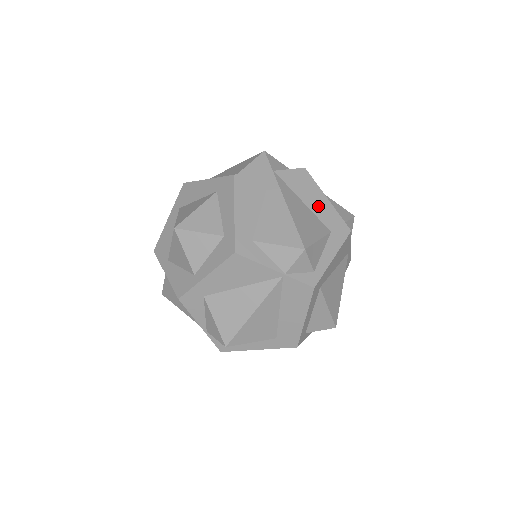
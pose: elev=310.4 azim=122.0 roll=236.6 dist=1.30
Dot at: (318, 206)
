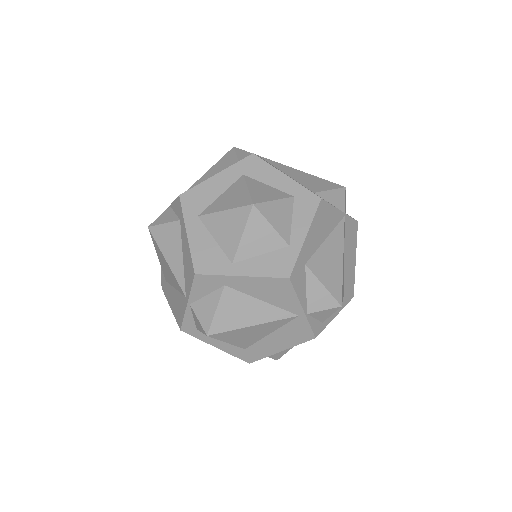
Dot at: occluded
